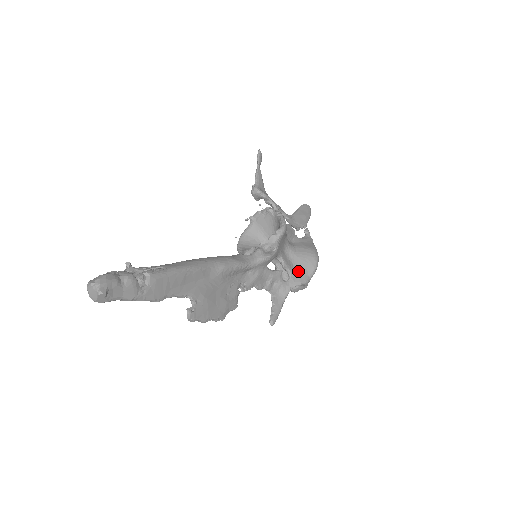
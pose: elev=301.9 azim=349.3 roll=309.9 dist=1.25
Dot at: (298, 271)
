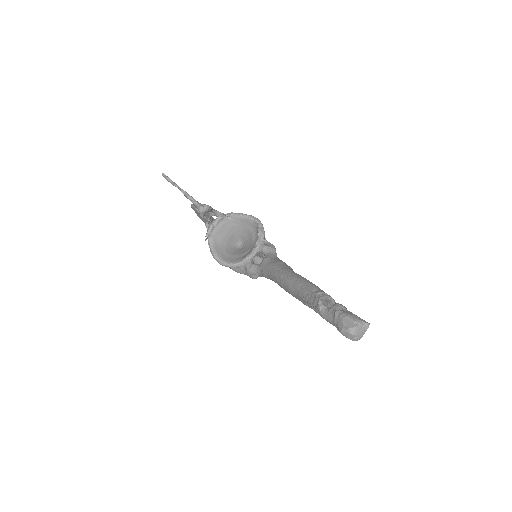
Dot at: occluded
